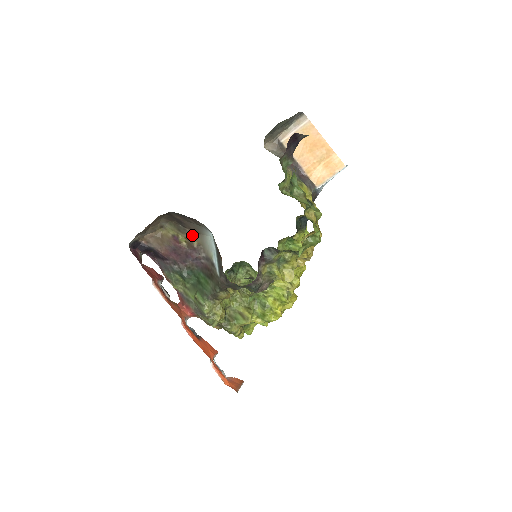
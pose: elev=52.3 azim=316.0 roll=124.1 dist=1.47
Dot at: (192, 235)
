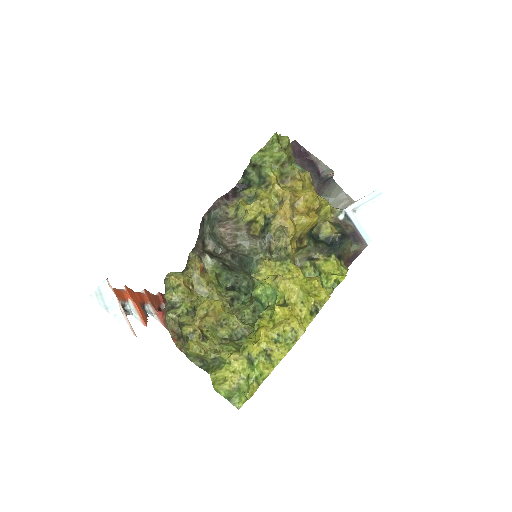
Dot at: occluded
